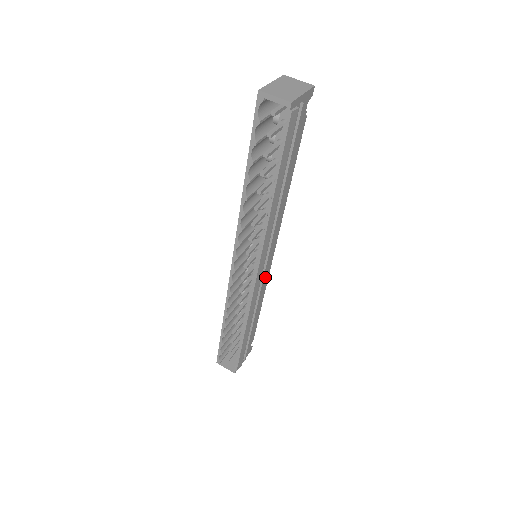
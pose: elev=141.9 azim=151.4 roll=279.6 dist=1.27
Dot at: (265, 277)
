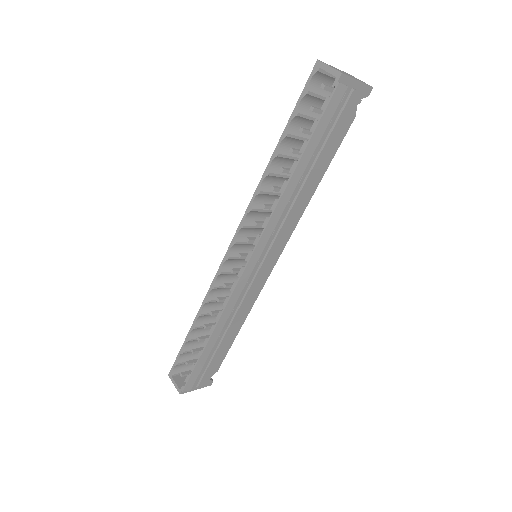
Dot at: (256, 287)
